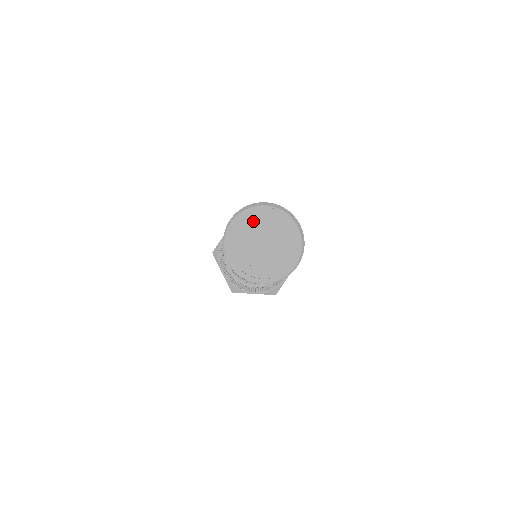
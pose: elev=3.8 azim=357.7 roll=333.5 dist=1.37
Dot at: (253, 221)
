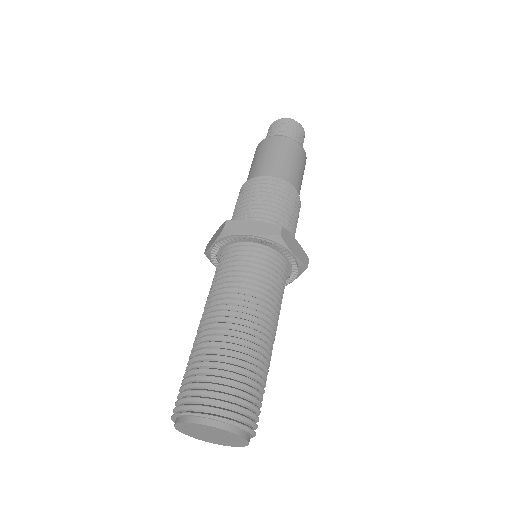
Dot at: (220, 432)
